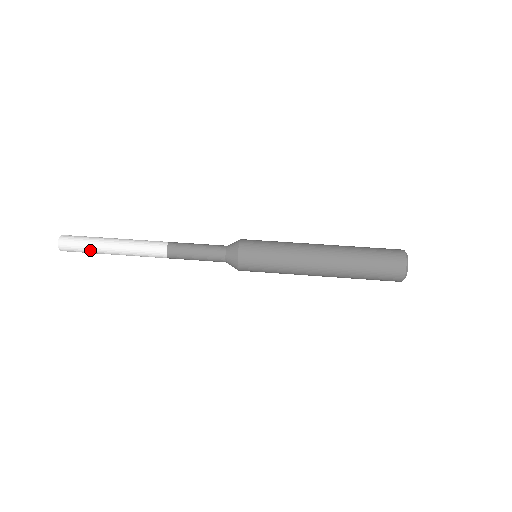
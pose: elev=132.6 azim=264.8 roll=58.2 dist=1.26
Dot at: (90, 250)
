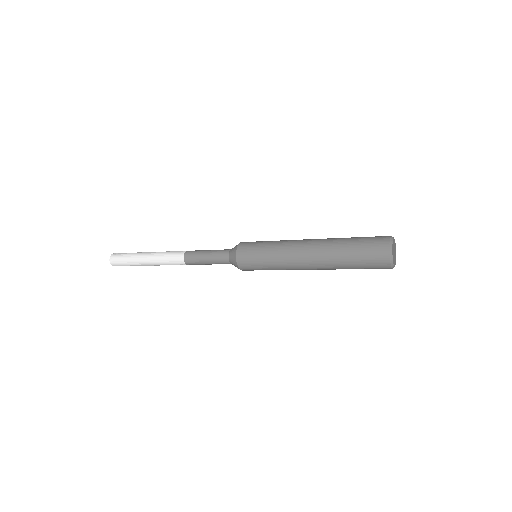
Dot at: (131, 263)
